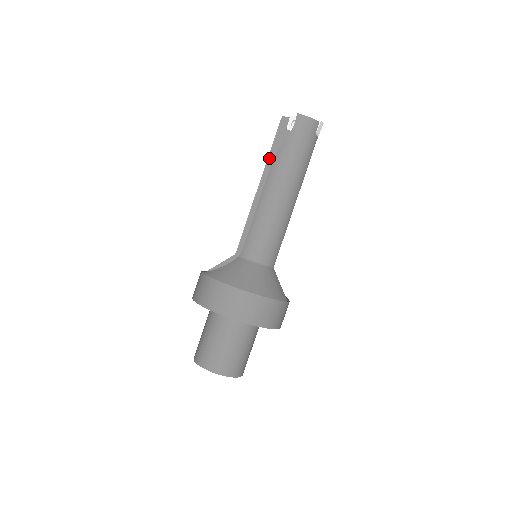
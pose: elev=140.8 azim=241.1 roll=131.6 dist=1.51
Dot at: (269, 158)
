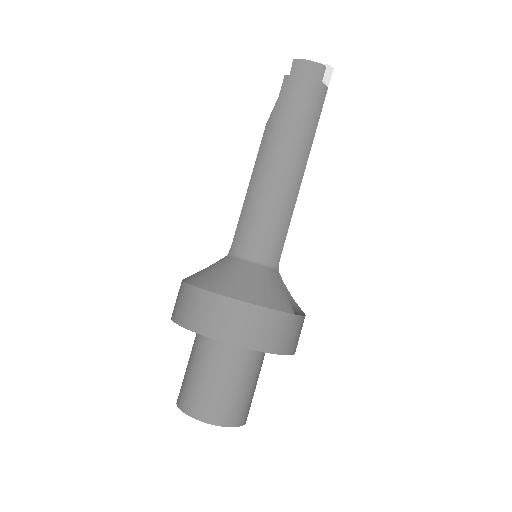
Dot at: occluded
